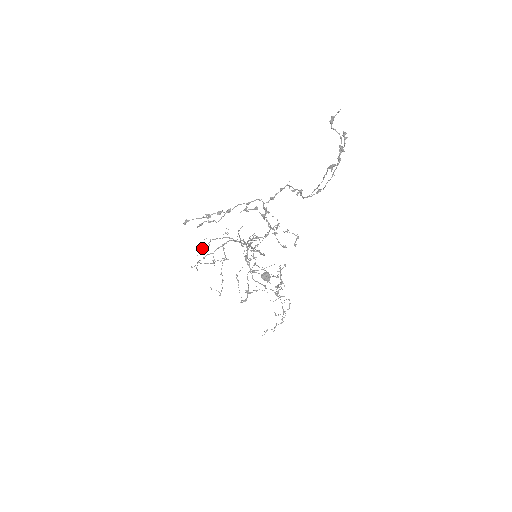
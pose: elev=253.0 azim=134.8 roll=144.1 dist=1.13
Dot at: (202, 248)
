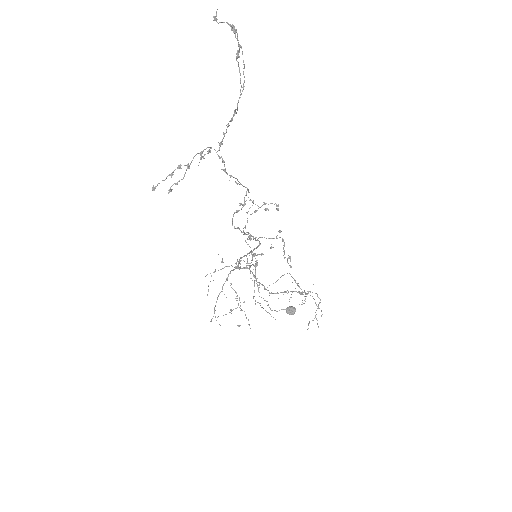
Dot at: (208, 286)
